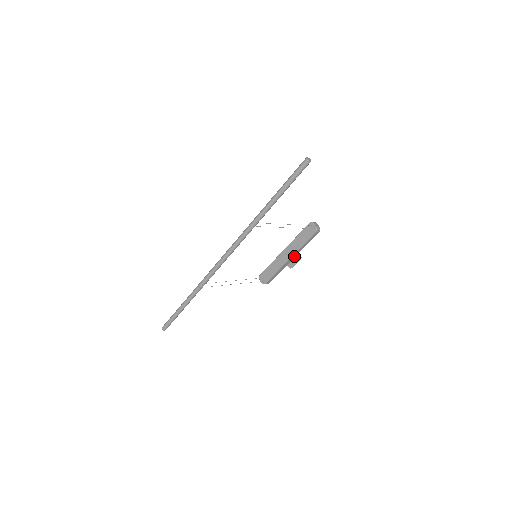
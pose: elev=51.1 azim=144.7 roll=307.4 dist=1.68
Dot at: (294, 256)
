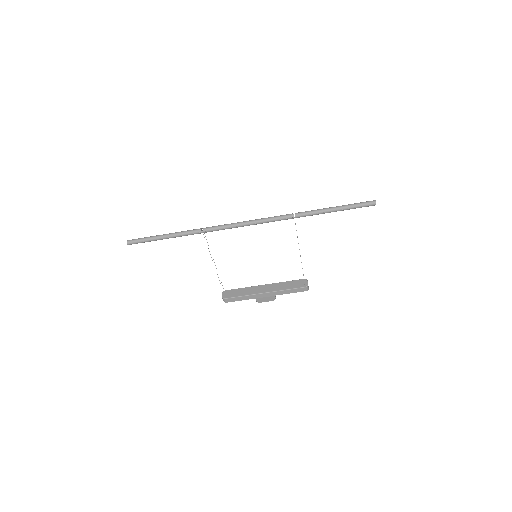
Dot at: (269, 295)
